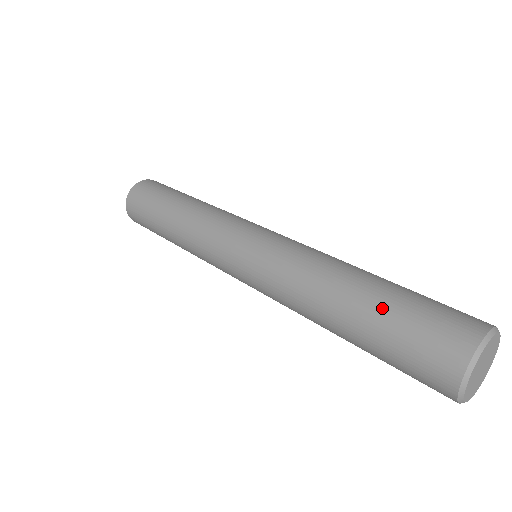
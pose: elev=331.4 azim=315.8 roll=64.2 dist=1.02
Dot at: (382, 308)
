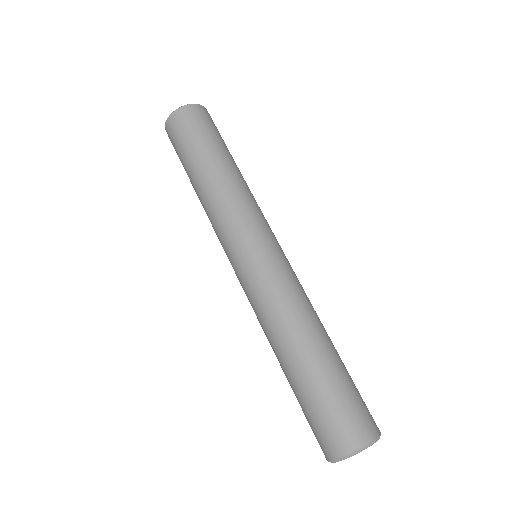
Dot at: (323, 380)
